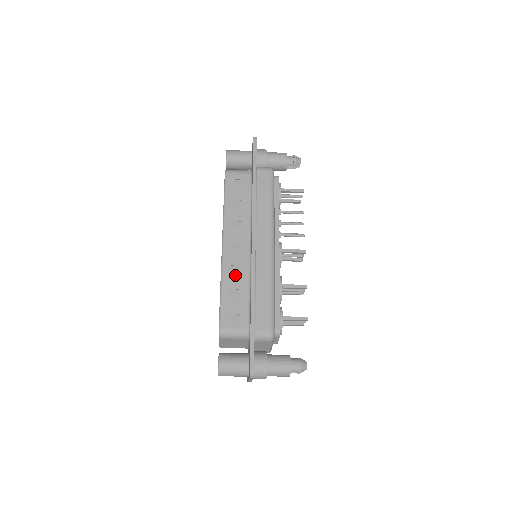
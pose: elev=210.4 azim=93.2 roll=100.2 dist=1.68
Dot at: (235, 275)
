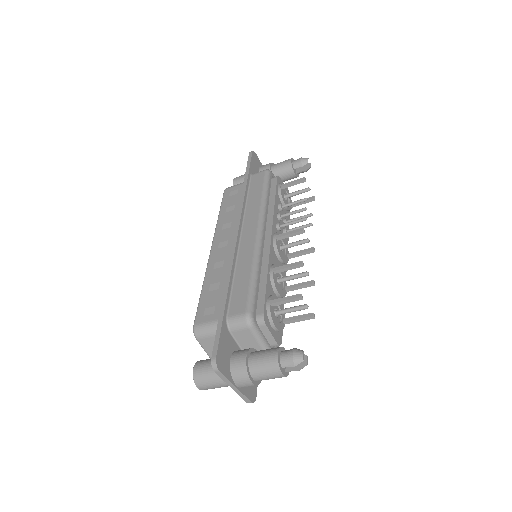
Dot at: (218, 270)
